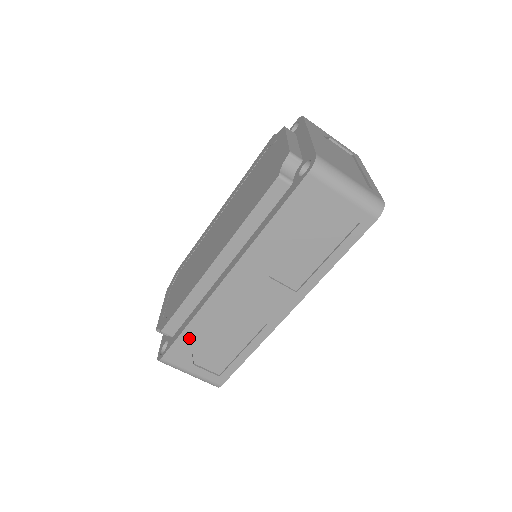
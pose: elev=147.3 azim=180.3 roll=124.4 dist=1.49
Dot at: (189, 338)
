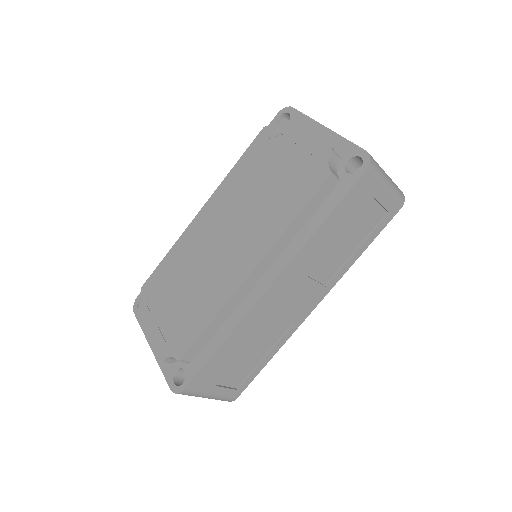
Dot at: (219, 359)
